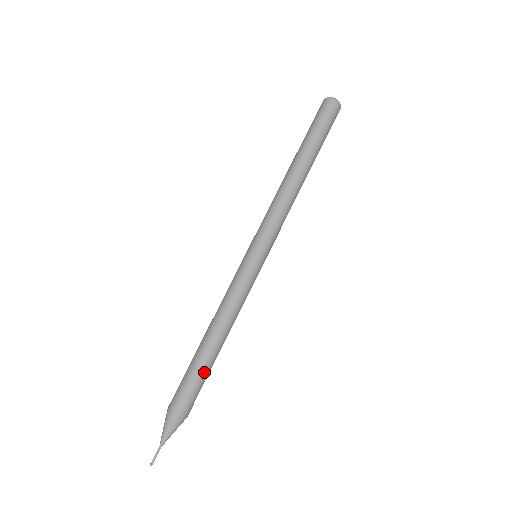
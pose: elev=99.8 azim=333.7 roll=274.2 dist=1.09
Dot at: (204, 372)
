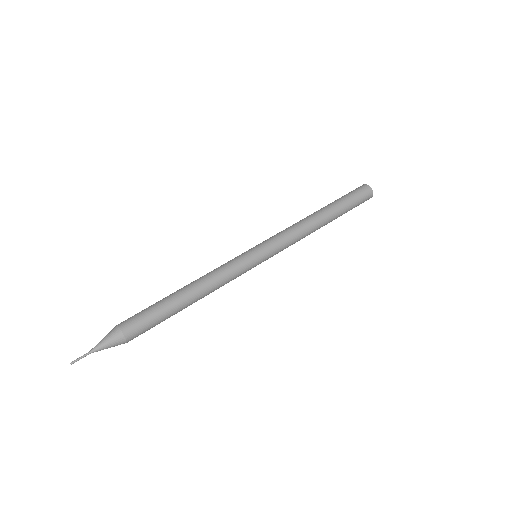
Dot at: (162, 307)
